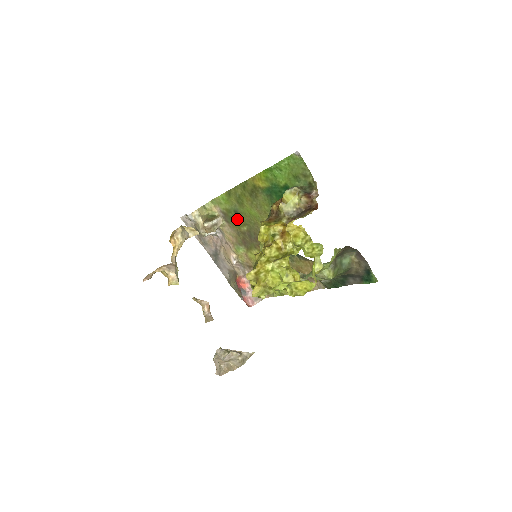
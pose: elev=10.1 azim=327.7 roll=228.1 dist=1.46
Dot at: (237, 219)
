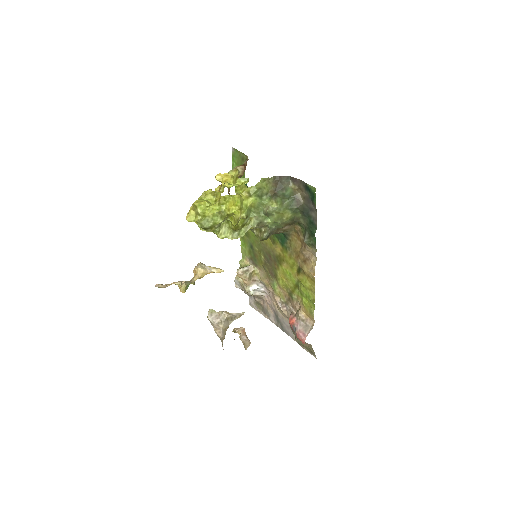
Dot at: (256, 253)
